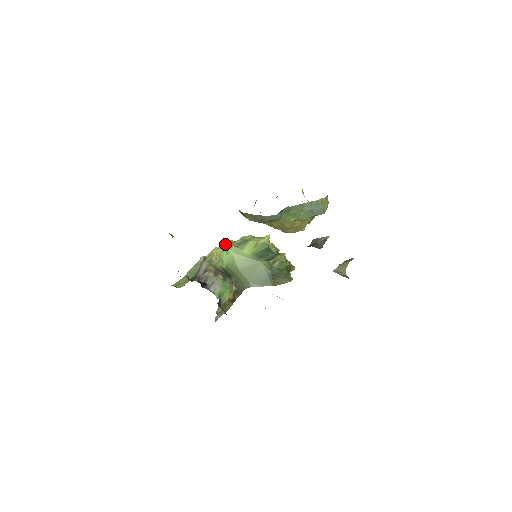
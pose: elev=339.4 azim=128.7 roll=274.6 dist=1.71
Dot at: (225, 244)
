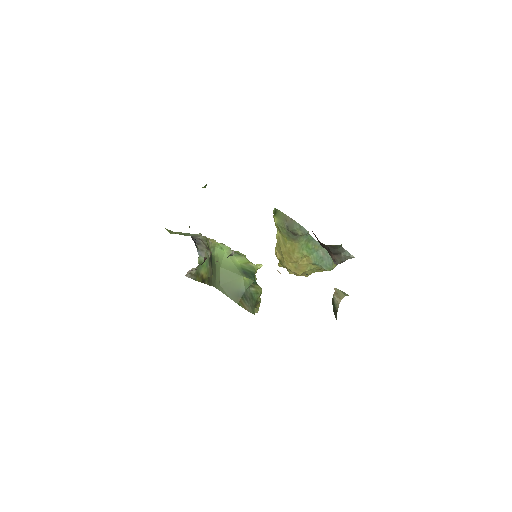
Dot at: occluded
